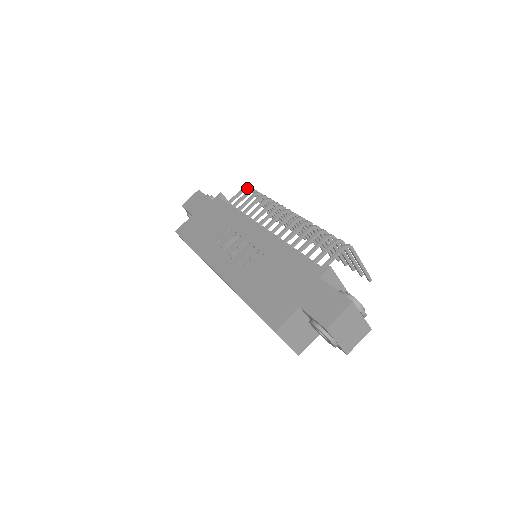
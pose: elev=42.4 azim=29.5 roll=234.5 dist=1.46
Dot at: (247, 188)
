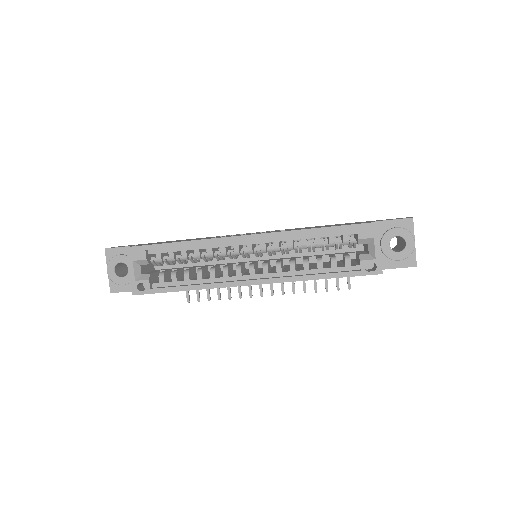
Dot at: occluded
